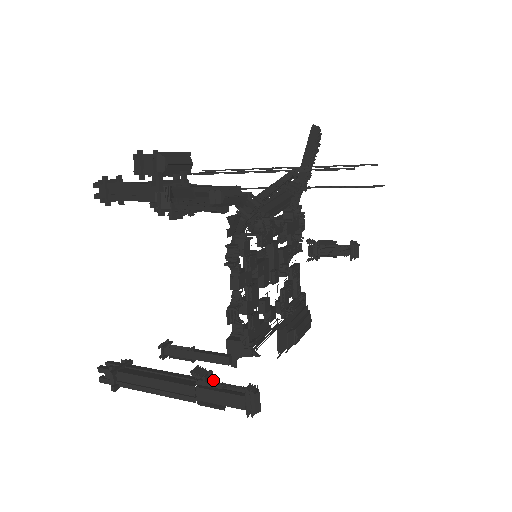
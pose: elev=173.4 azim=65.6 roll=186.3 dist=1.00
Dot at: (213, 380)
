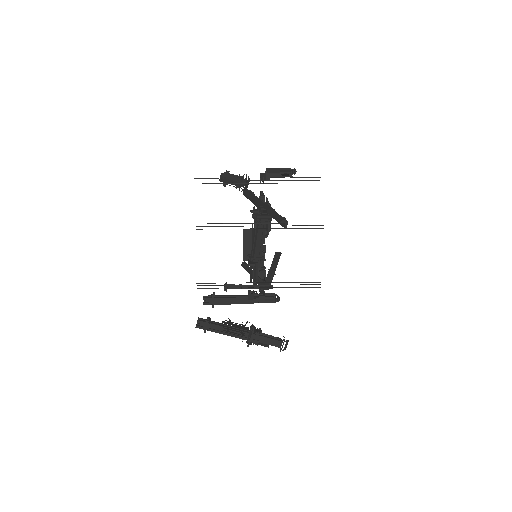
Dot at: (256, 294)
